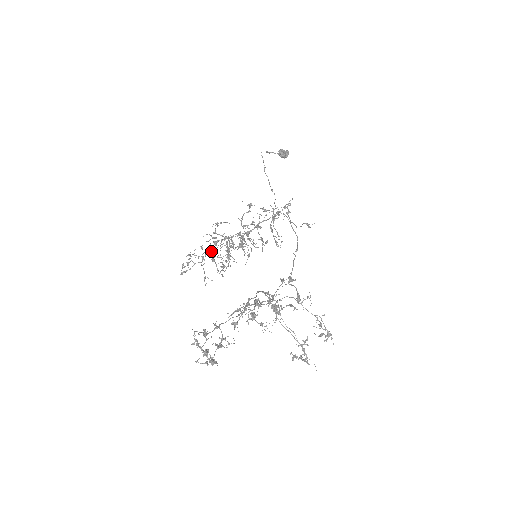
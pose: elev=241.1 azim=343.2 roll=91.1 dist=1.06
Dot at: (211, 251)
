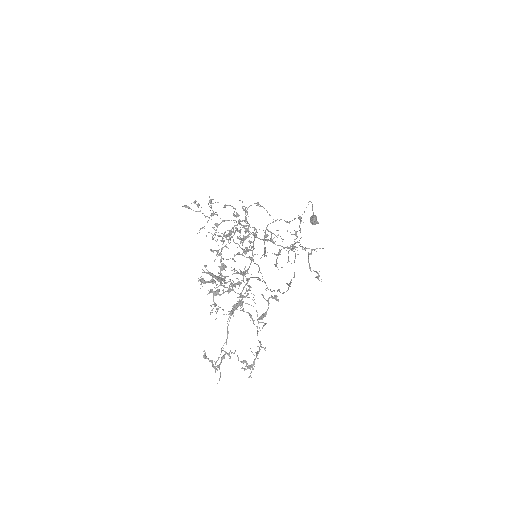
Dot at: occluded
